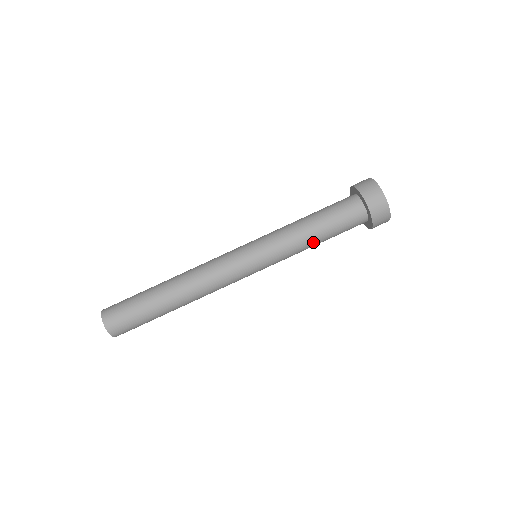
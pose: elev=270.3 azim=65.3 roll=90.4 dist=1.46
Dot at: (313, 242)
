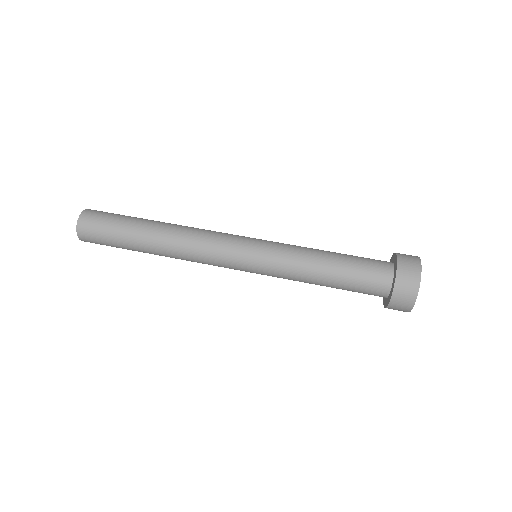
Dot at: (320, 271)
